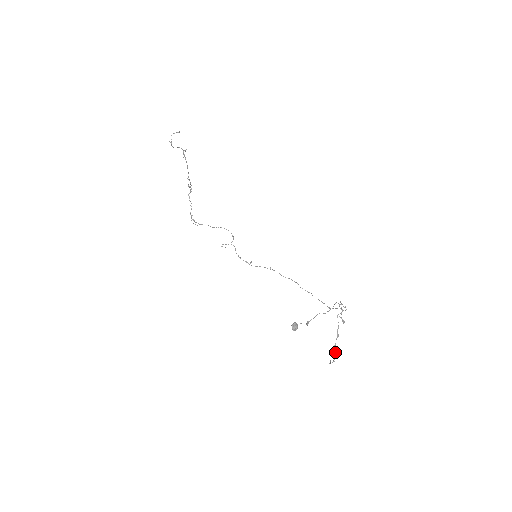
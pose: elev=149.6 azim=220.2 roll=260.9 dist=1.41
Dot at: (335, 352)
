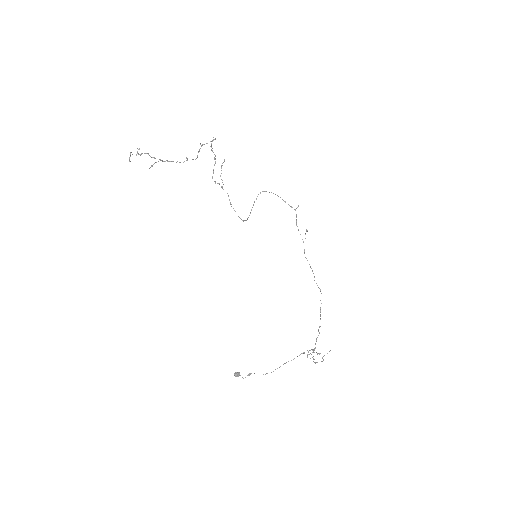
Dot at: (315, 363)
